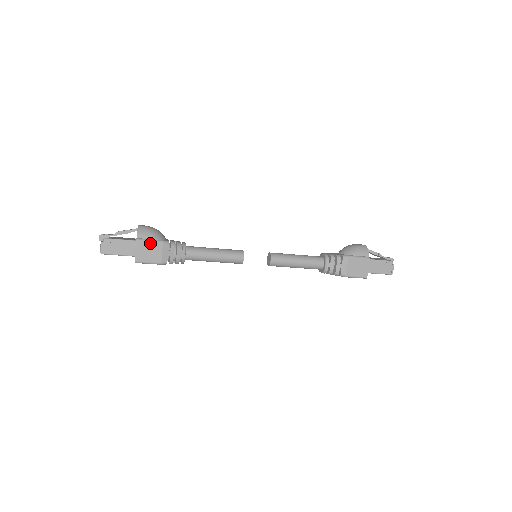
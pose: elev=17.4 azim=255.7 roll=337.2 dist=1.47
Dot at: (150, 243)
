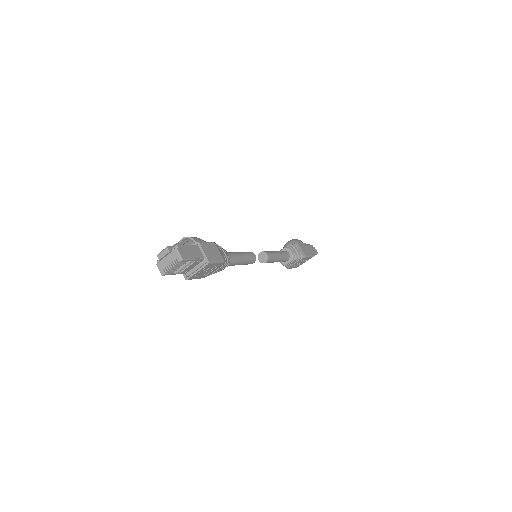
Dot at: (208, 244)
